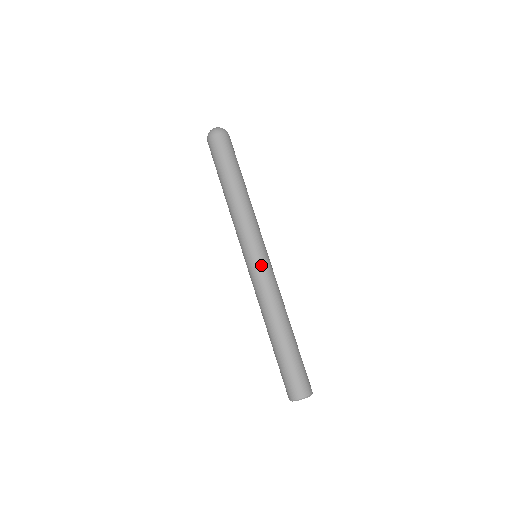
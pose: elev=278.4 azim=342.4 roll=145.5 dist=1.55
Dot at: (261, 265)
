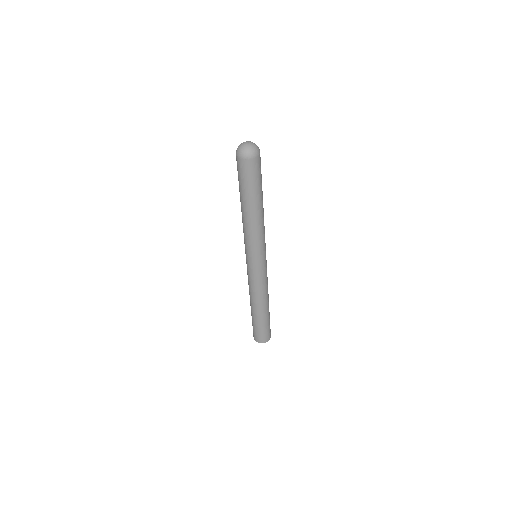
Dot at: (254, 270)
